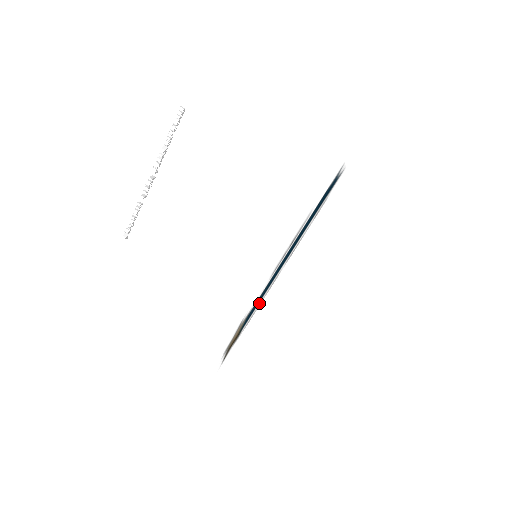
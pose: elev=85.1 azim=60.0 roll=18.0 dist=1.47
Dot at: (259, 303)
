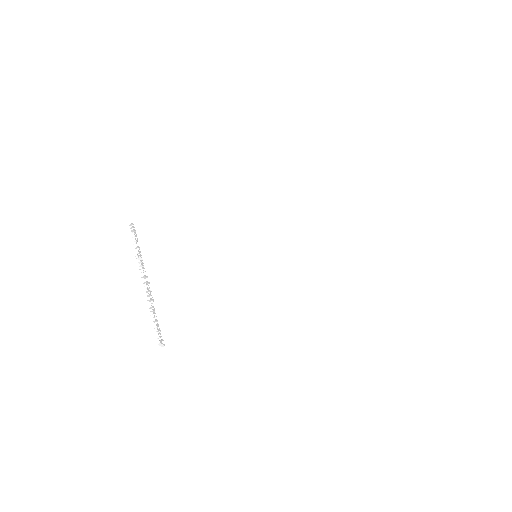
Dot at: occluded
